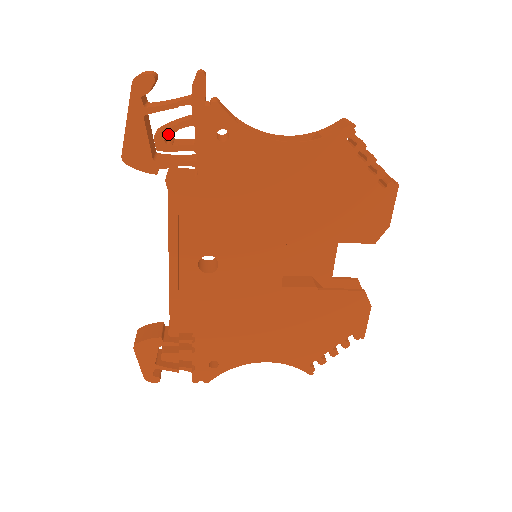
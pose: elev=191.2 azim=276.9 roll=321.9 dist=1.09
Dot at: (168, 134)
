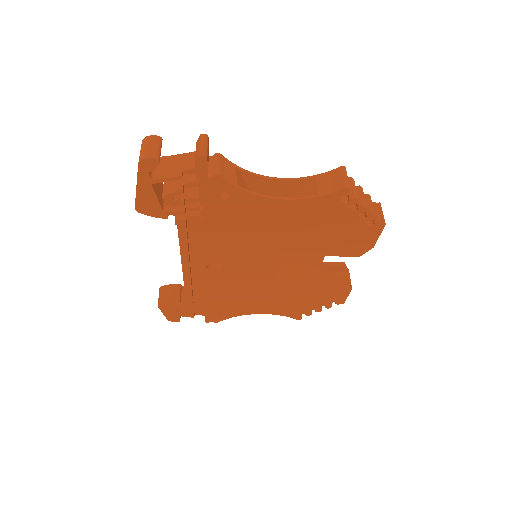
Dot at: (175, 195)
